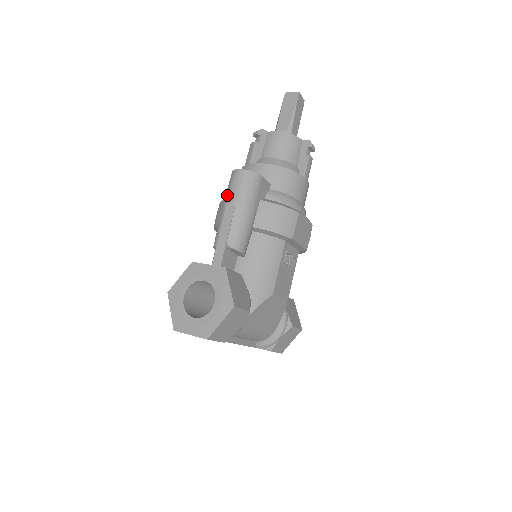
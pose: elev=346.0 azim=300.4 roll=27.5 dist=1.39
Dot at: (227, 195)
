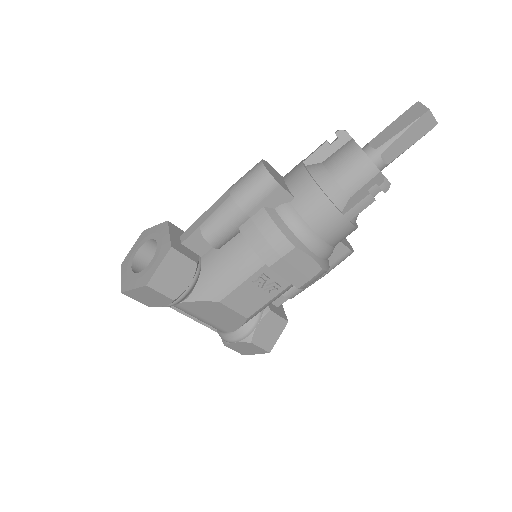
Dot at: occluded
